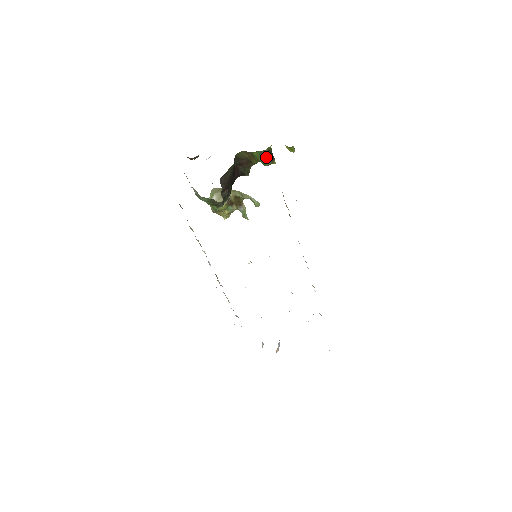
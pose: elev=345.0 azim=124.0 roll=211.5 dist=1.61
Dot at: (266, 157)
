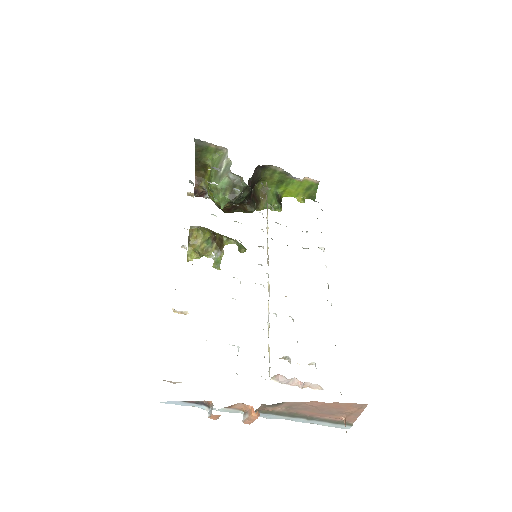
Dot at: (278, 200)
